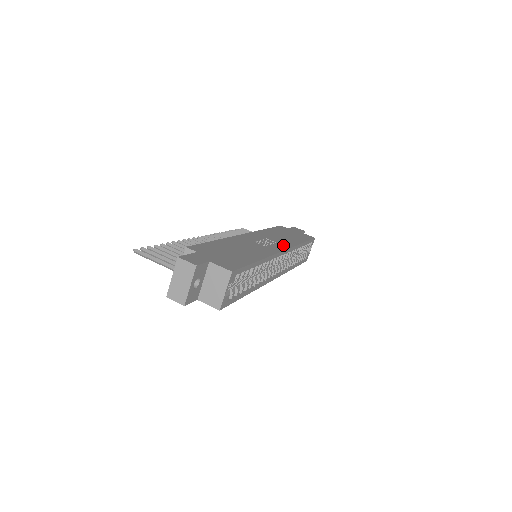
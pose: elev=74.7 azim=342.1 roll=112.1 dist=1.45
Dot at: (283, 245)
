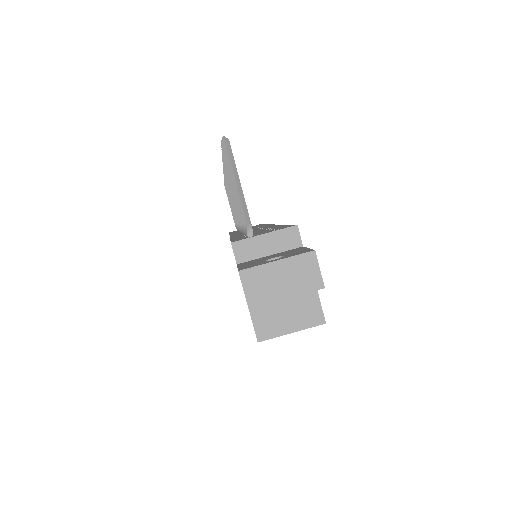
Dot at: occluded
